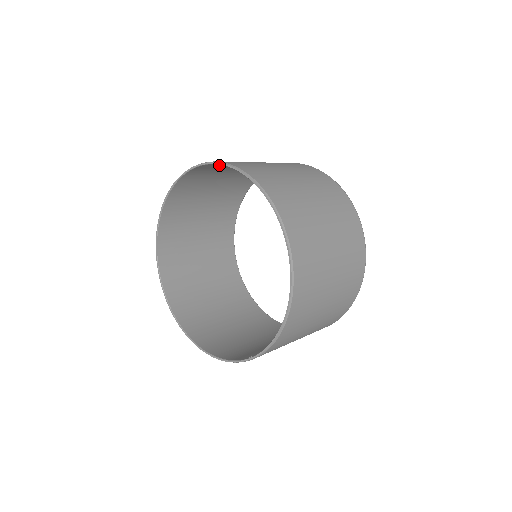
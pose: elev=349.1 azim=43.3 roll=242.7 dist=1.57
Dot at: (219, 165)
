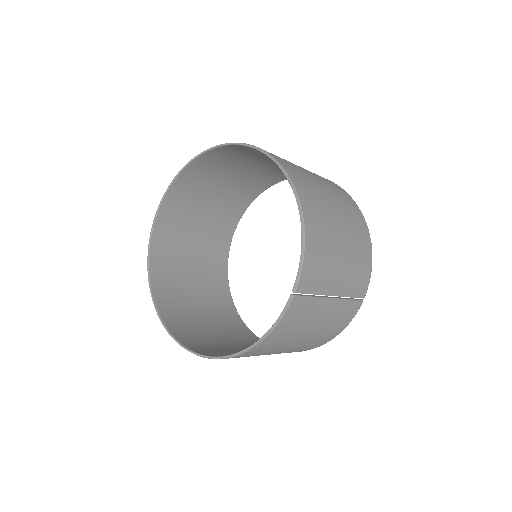
Dot at: (184, 194)
